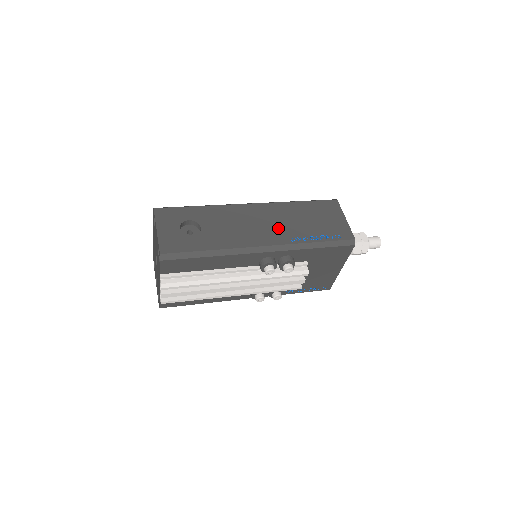
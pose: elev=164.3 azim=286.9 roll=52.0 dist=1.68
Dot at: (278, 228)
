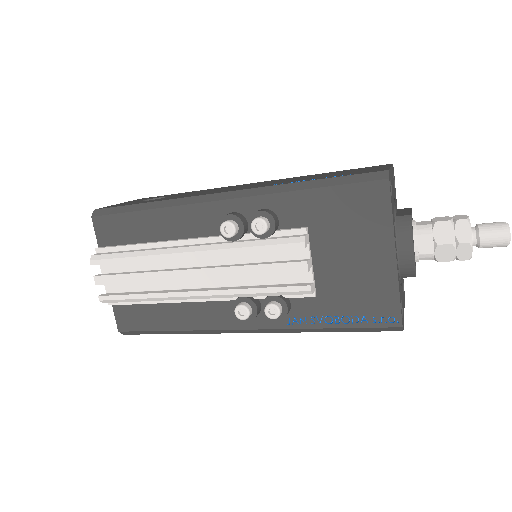
Dot at: (264, 184)
